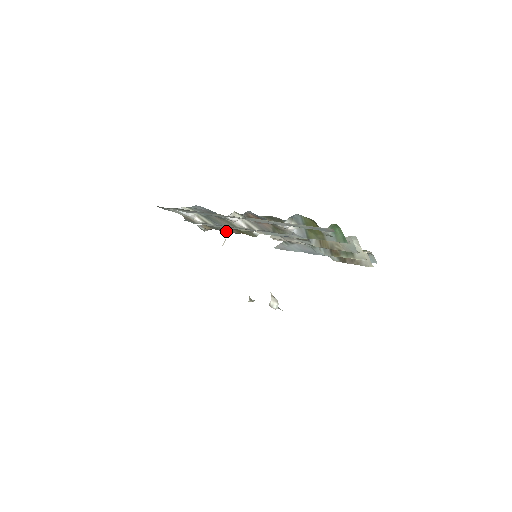
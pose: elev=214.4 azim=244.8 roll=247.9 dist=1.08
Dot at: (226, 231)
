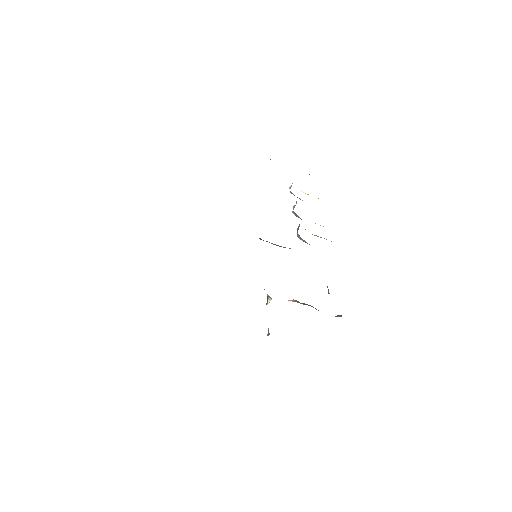
Dot at: occluded
